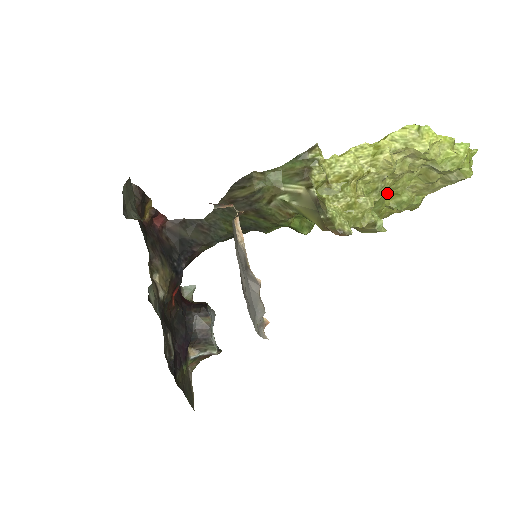
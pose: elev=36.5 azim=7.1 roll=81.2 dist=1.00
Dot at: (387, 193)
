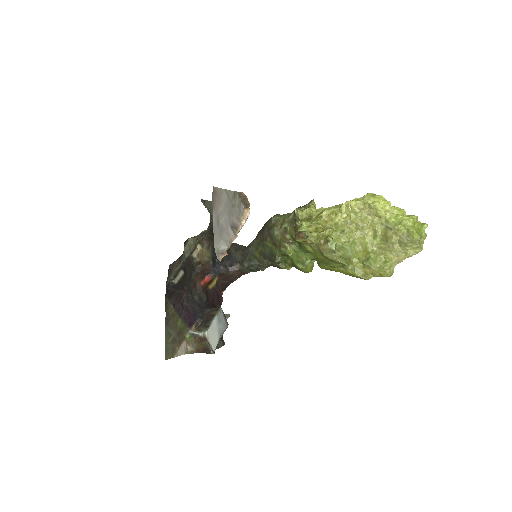
Dot at: (360, 249)
